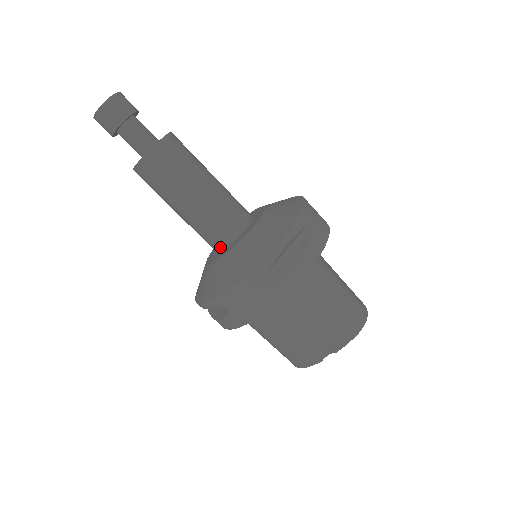
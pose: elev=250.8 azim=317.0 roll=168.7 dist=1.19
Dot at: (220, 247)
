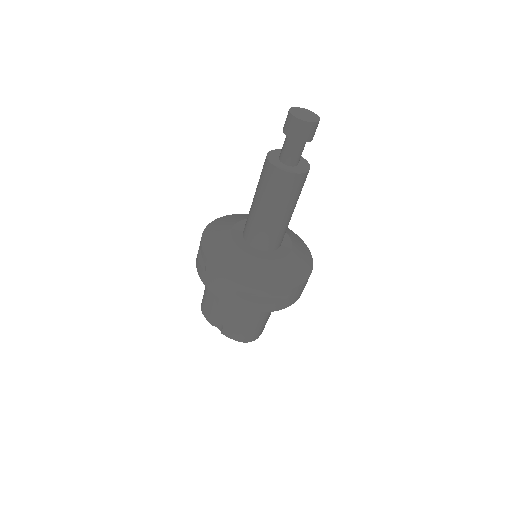
Dot at: (246, 238)
